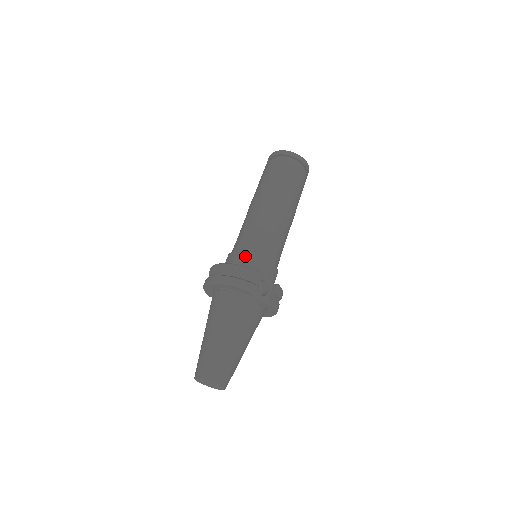
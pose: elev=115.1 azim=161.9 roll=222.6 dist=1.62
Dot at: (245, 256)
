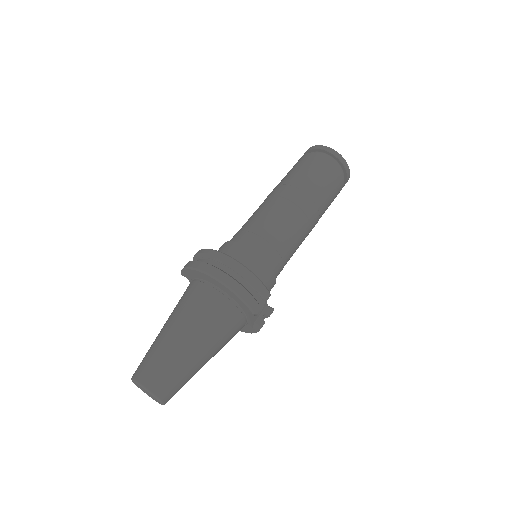
Dot at: (257, 260)
